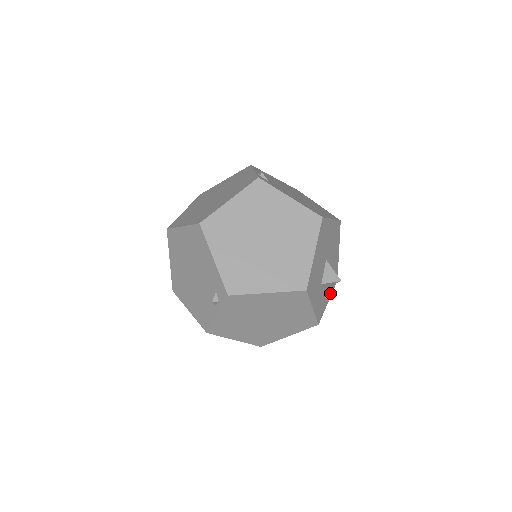
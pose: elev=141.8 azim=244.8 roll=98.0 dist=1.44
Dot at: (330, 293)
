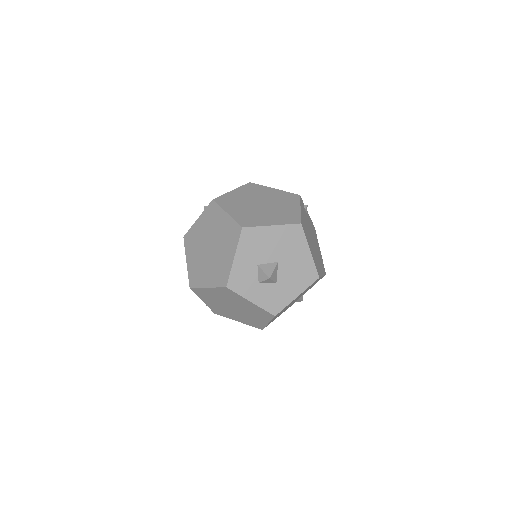
Dot at: (259, 302)
